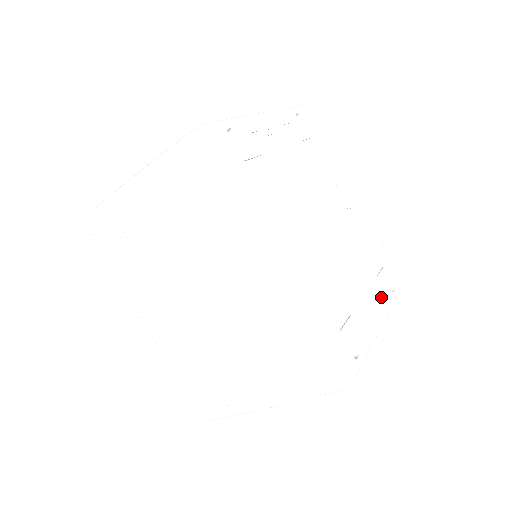
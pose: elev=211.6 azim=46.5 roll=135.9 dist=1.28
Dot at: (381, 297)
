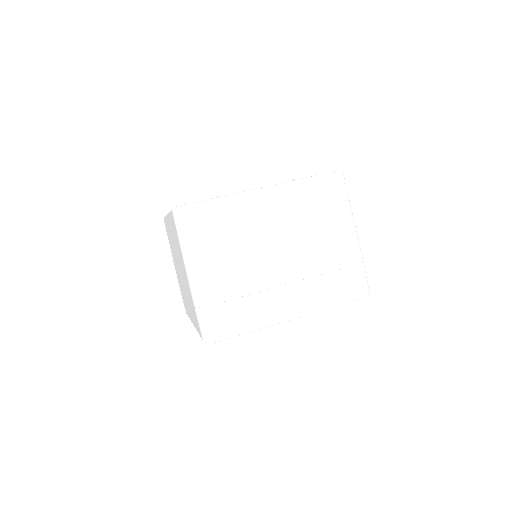
Dot at: occluded
